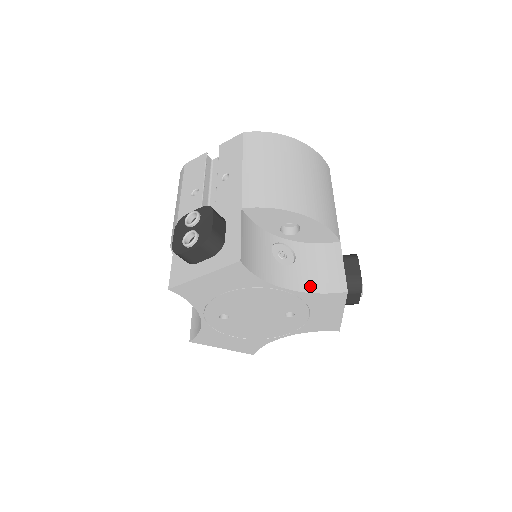
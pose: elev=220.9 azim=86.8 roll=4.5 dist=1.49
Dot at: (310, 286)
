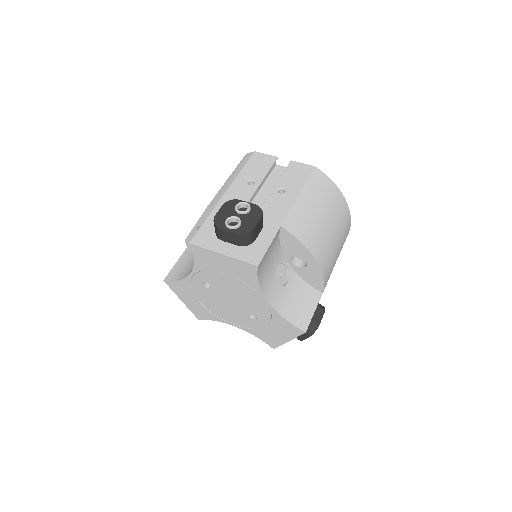
Dot at: (284, 310)
